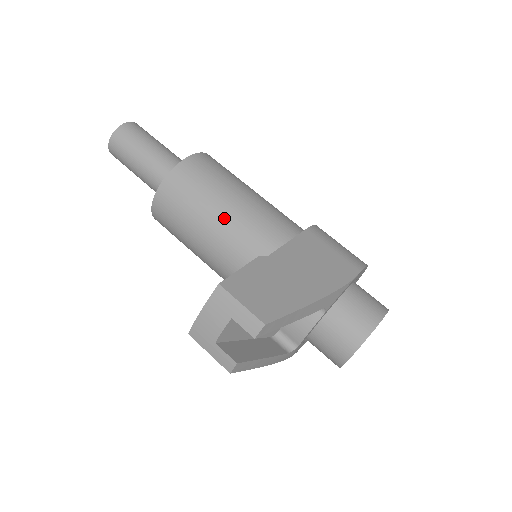
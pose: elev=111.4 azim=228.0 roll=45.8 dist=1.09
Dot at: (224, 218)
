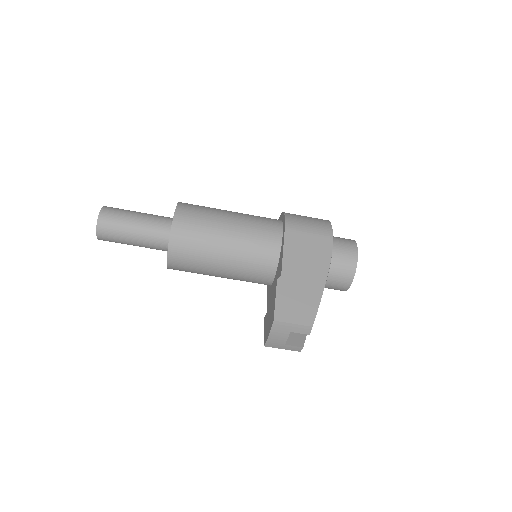
Dot at: (228, 254)
